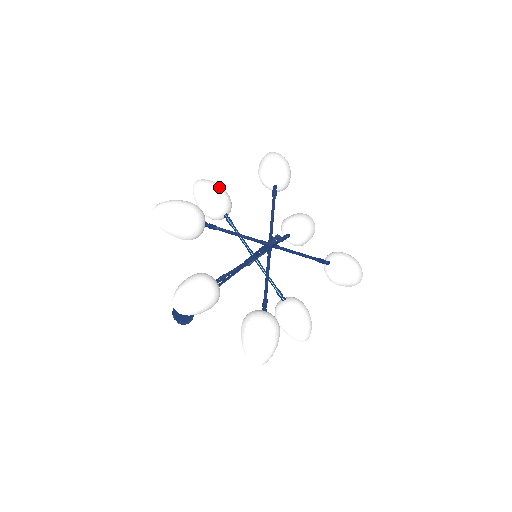
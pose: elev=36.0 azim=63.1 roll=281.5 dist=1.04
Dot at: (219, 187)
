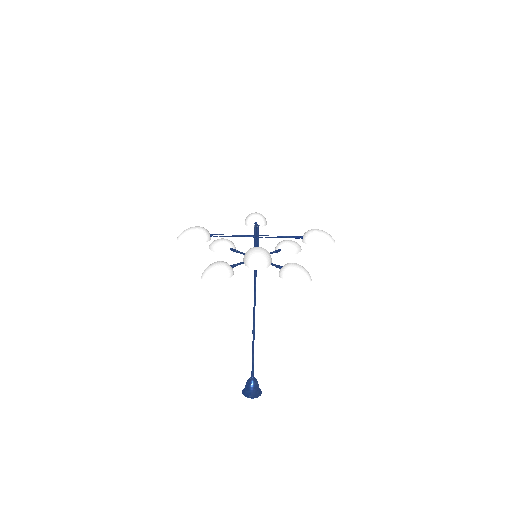
Dot at: occluded
